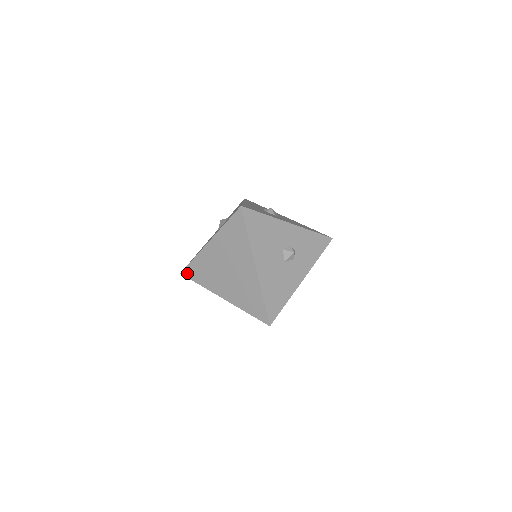
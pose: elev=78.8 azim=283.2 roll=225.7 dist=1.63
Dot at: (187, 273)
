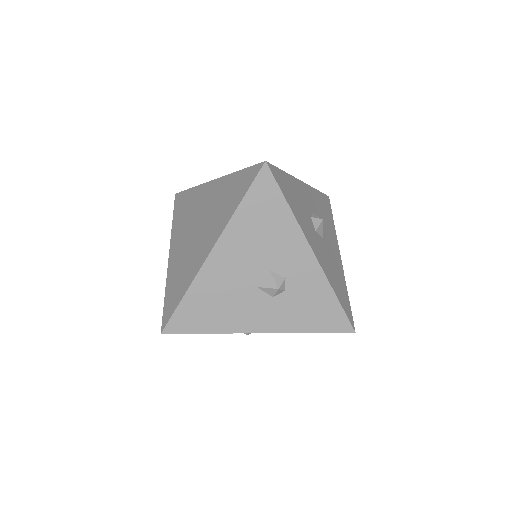
Dot at: (178, 198)
